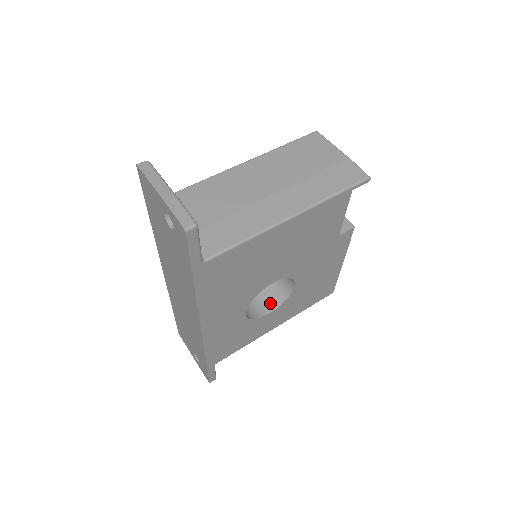
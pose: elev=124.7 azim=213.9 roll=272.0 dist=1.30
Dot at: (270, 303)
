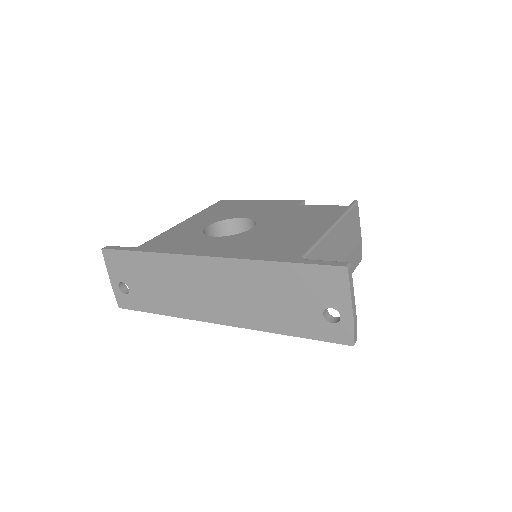
Dot at: occluded
